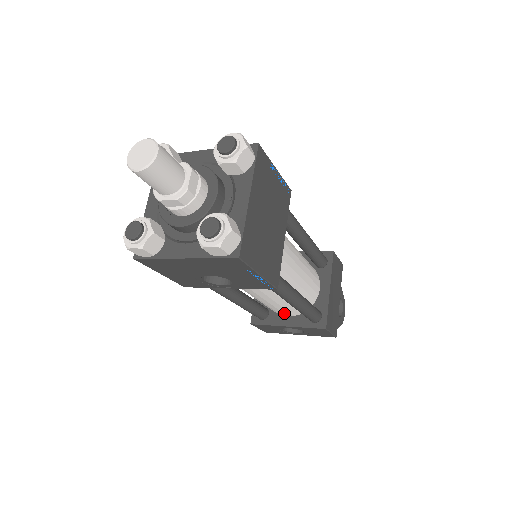
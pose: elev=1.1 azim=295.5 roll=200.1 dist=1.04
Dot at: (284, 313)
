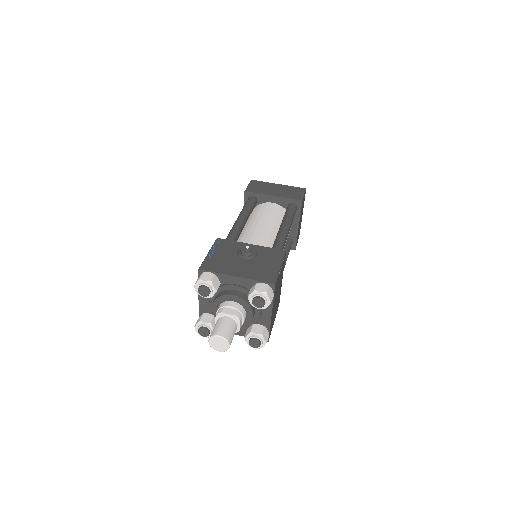
Dot at: occluded
